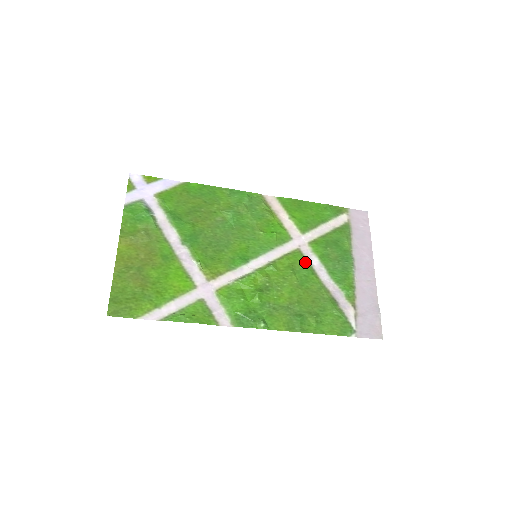
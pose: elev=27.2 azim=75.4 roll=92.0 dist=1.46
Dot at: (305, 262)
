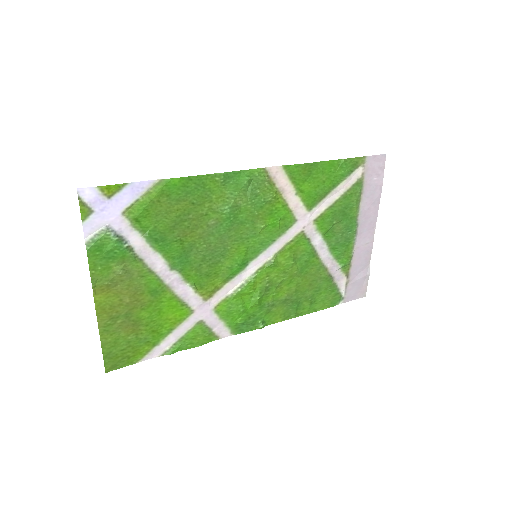
Dot at: (308, 246)
